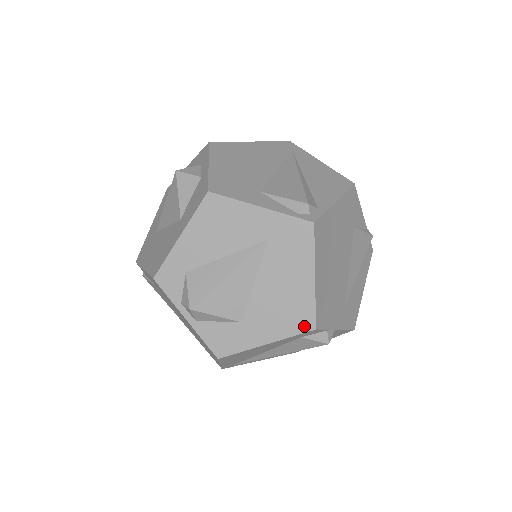
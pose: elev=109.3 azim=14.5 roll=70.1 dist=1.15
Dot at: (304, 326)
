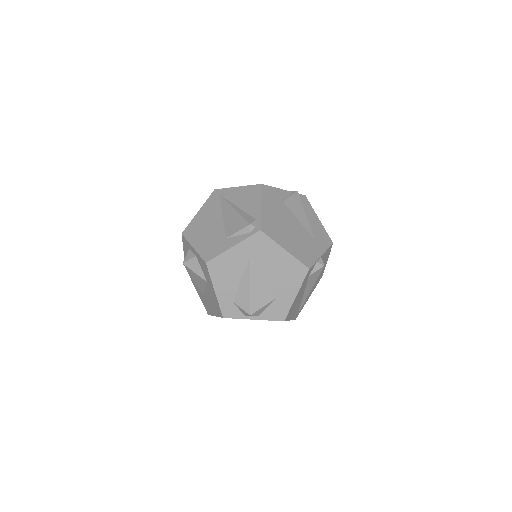
Dot at: (303, 273)
